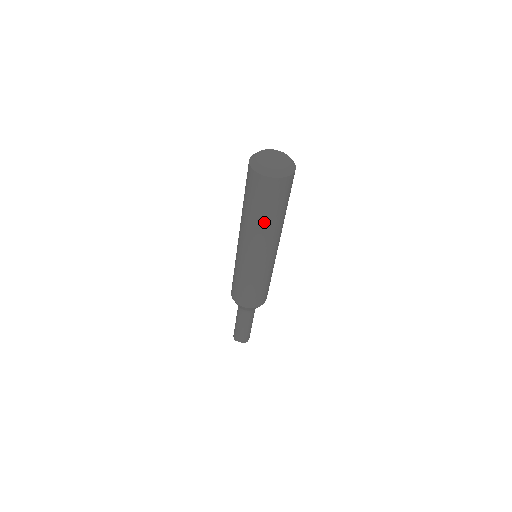
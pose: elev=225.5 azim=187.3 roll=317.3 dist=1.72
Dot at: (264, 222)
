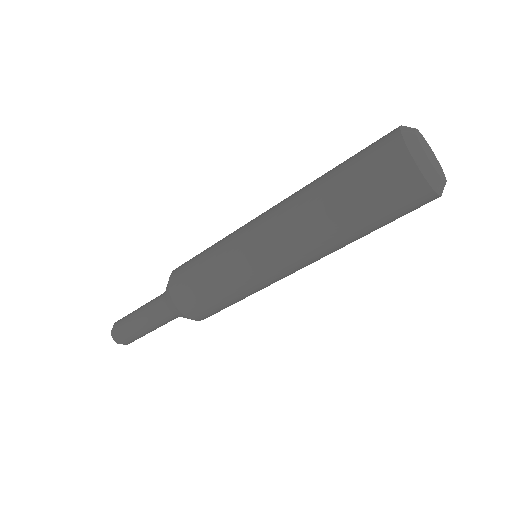
Dot at: (355, 240)
